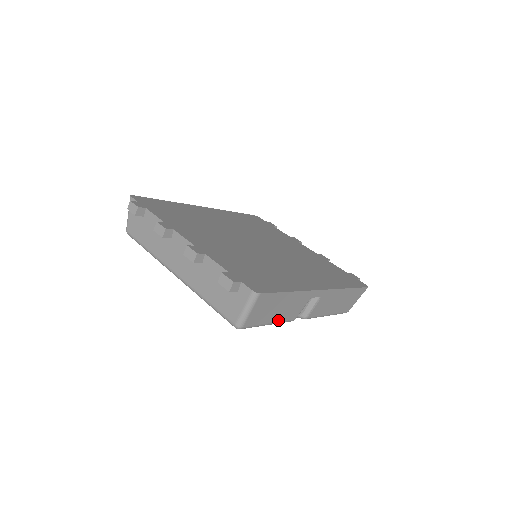
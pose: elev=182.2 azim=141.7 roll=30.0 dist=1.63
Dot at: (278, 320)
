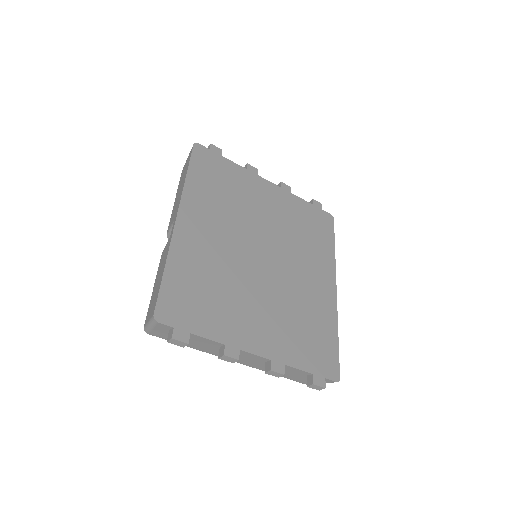
Dot at: occluded
